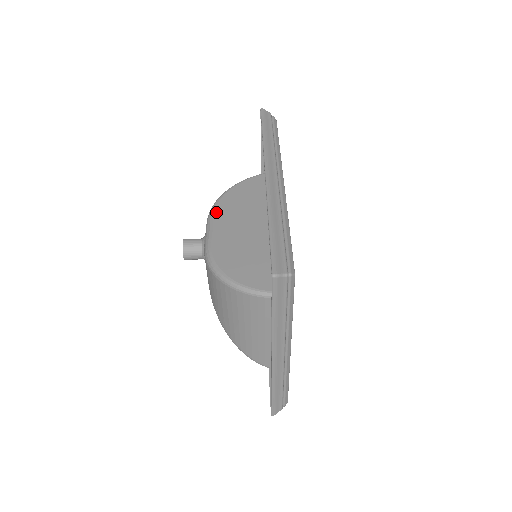
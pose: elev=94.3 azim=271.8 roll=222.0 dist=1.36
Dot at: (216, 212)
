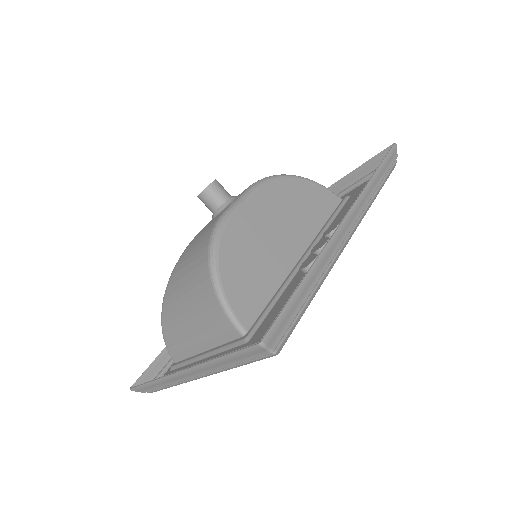
Dot at: (266, 187)
